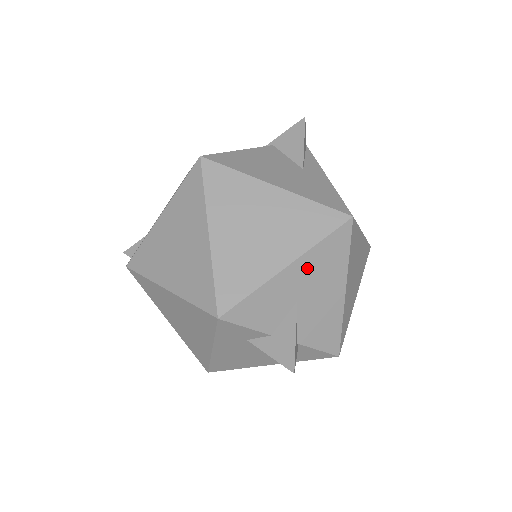
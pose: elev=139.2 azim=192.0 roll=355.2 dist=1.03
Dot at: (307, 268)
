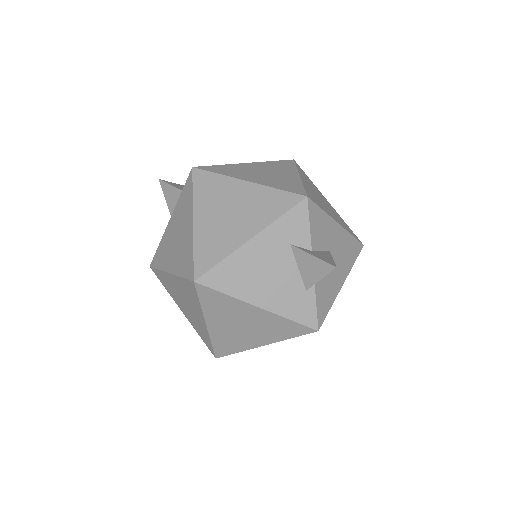
Dot at: (342, 239)
